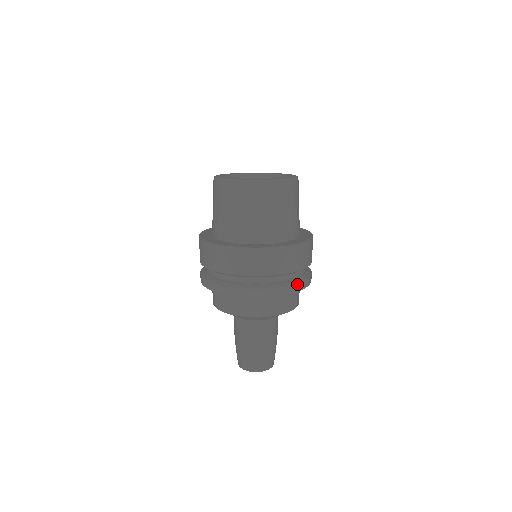
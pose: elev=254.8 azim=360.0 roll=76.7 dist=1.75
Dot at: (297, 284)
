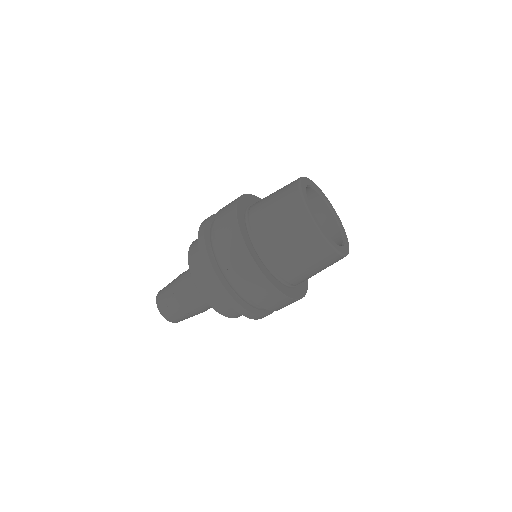
Dot at: (238, 303)
